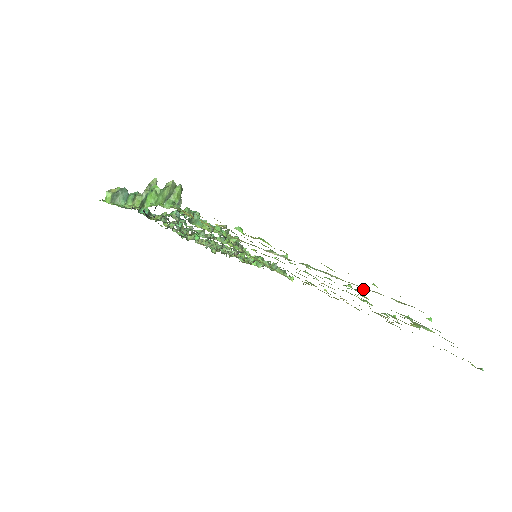
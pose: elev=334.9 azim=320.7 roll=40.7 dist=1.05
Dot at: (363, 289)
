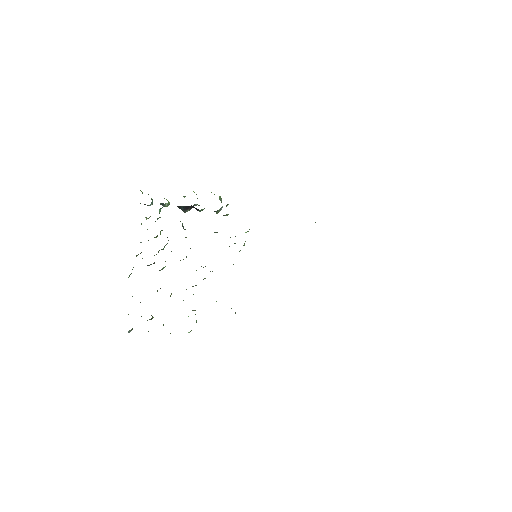
Dot at: occluded
